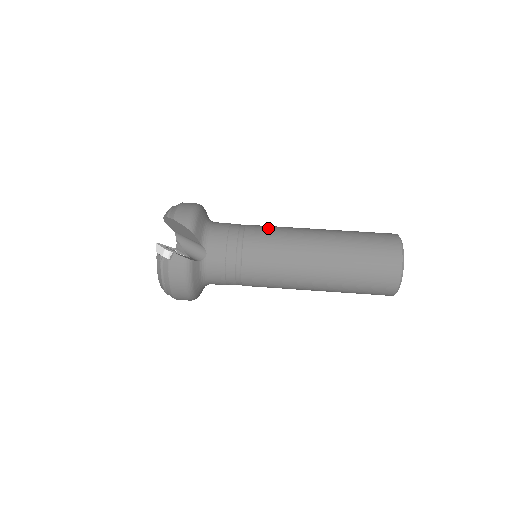
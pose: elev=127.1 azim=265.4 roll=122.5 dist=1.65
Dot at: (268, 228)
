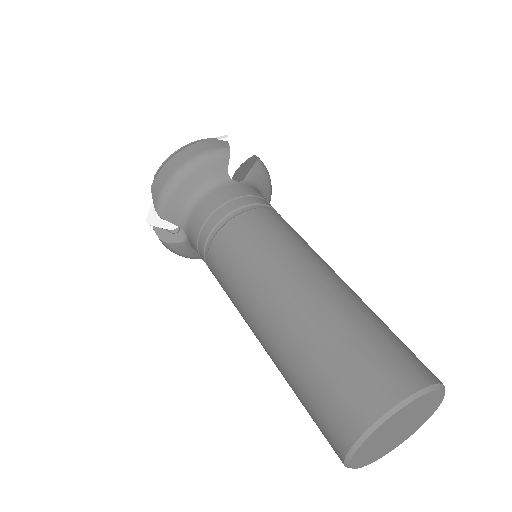
Dot at: (240, 245)
